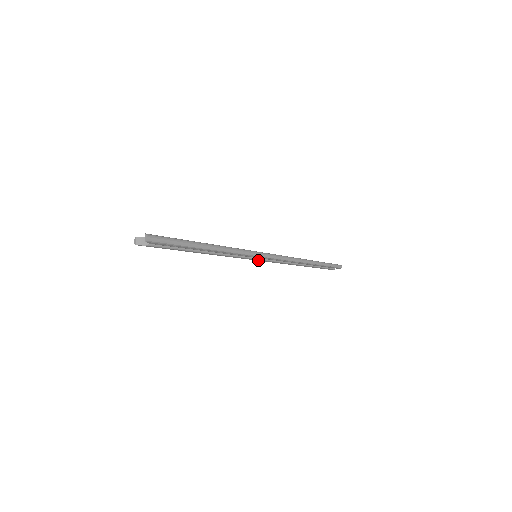
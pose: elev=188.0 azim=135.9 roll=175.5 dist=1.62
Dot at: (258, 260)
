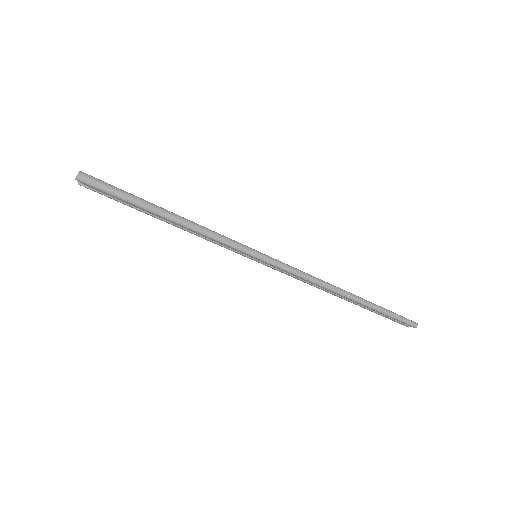
Dot at: (263, 264)
